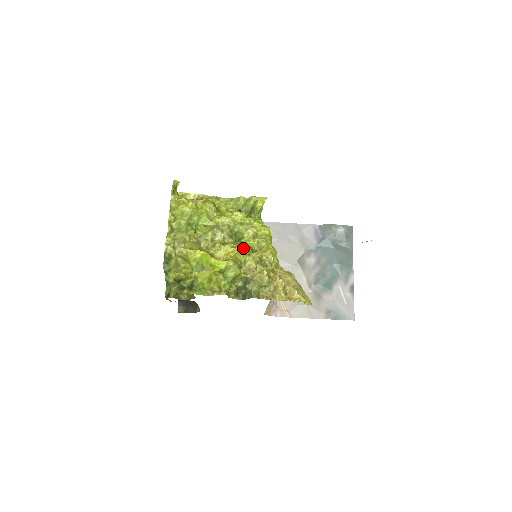
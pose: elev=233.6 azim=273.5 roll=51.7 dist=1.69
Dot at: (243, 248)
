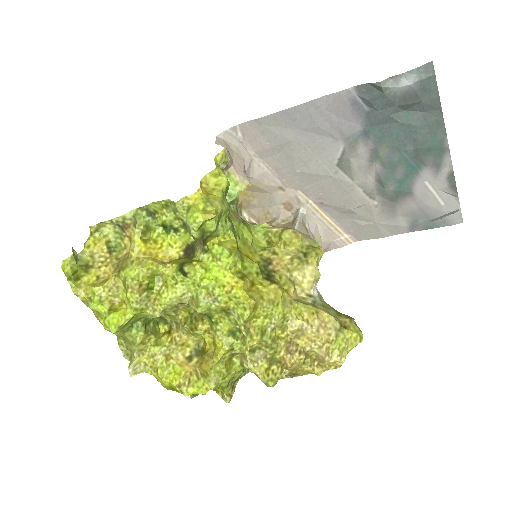
Dot at: (219, 339)
